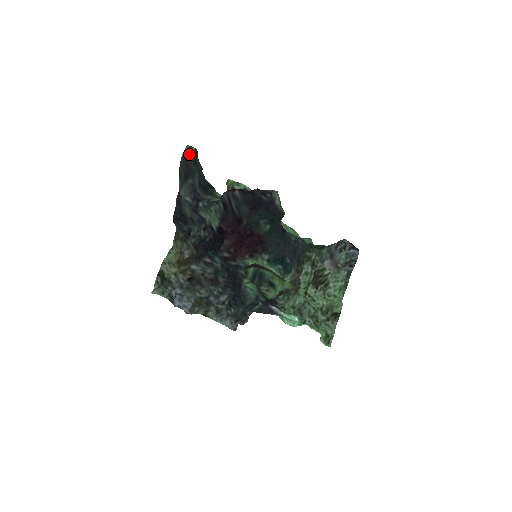
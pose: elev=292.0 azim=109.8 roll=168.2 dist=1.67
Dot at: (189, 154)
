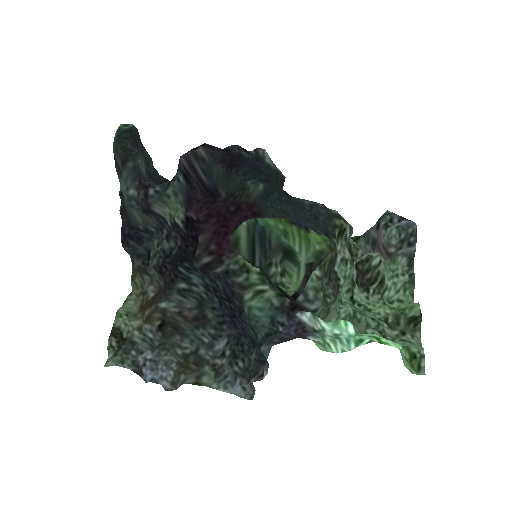
Dot at: (124, 132)
